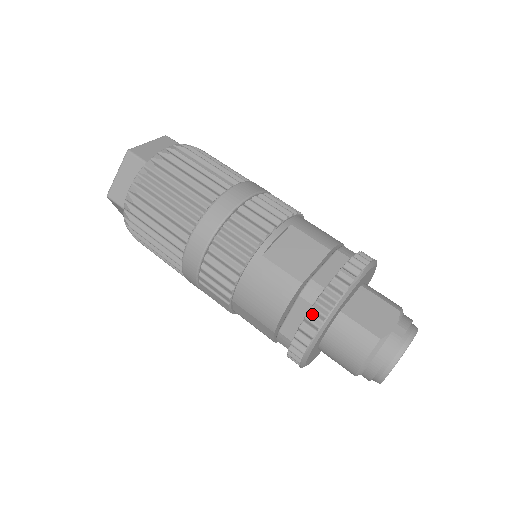
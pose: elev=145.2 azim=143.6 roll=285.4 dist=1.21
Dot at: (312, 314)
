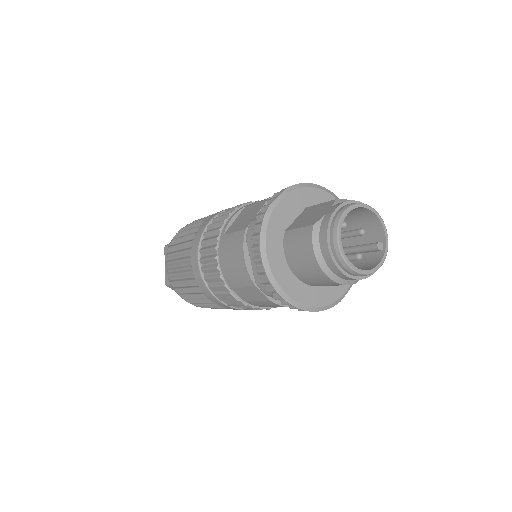
Dot at: (255, 243)
